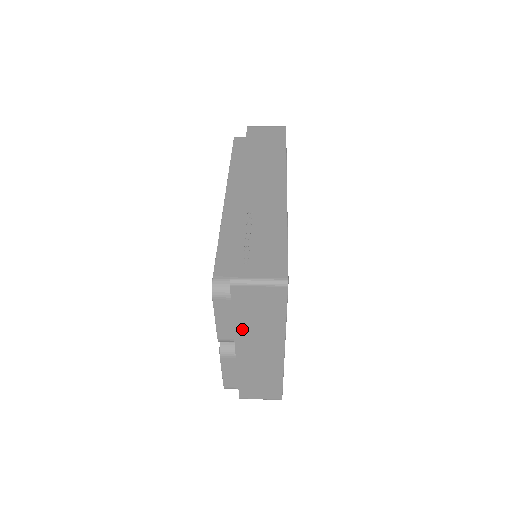
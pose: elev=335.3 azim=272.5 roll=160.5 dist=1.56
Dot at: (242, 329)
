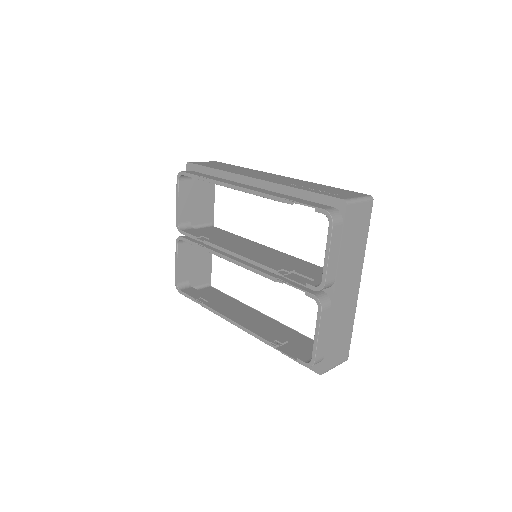
Dot at: (343, 261)
